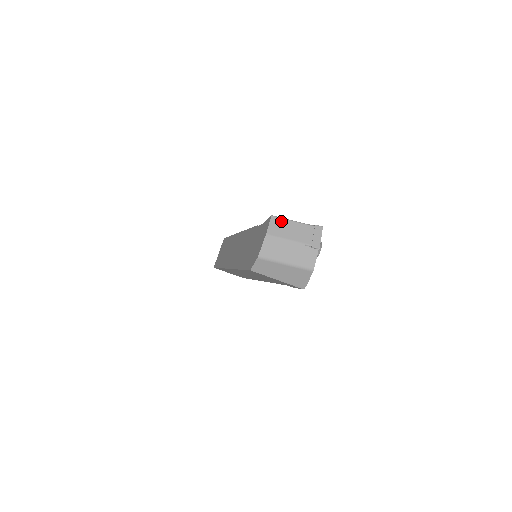
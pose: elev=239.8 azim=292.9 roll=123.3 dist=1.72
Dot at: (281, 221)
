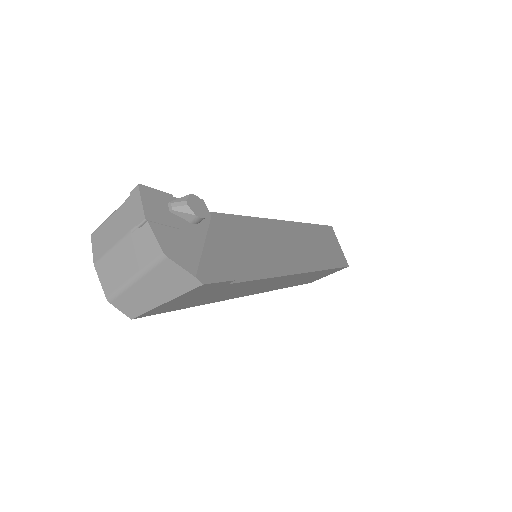
Dot at: (100, 230)
